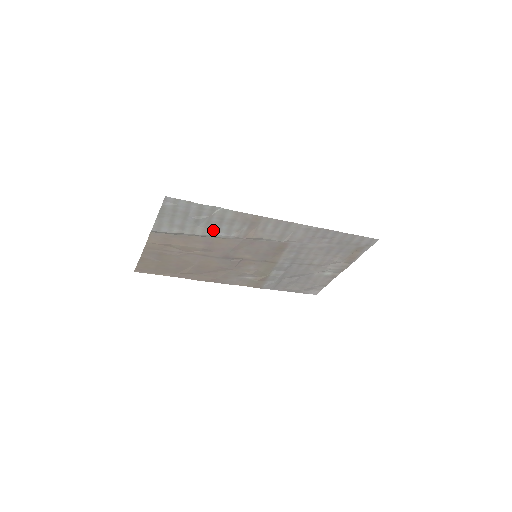
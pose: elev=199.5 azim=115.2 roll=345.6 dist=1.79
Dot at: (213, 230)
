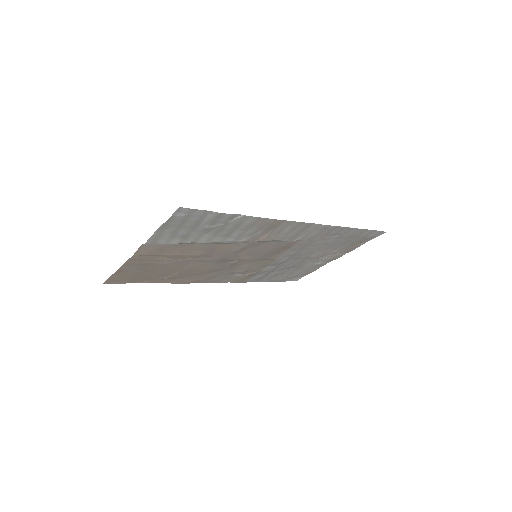
Dot at: (221, 237)
